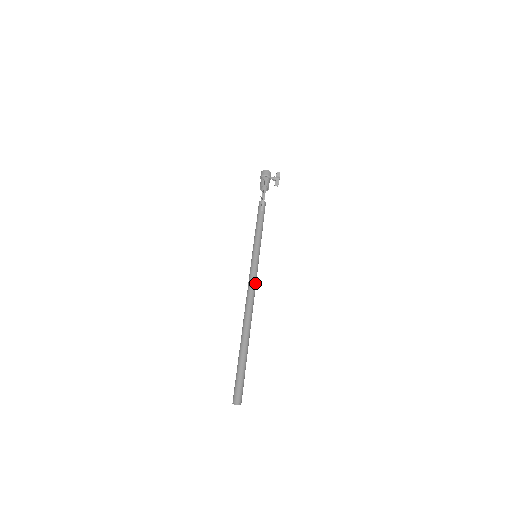
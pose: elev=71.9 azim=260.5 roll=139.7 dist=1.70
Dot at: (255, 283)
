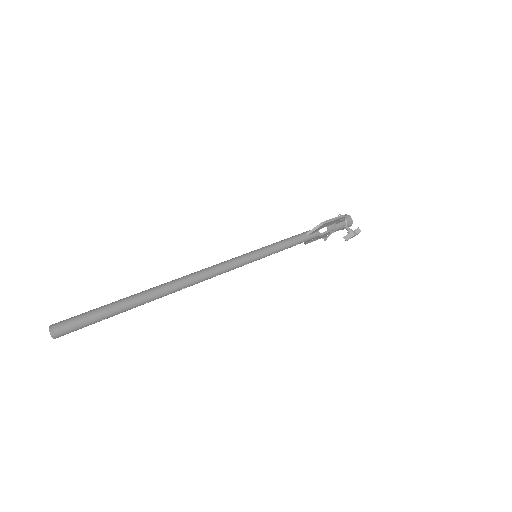
Dot at: (225, 269)
